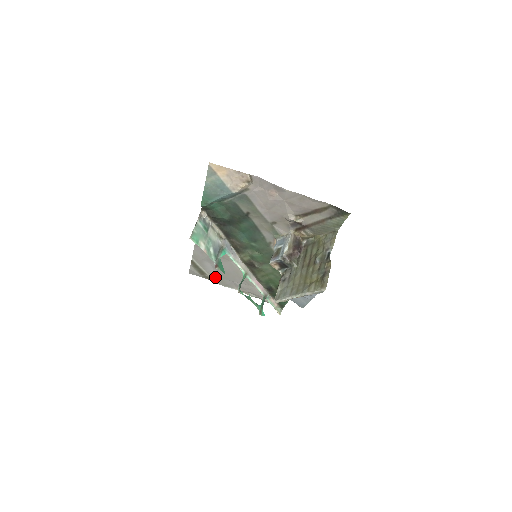
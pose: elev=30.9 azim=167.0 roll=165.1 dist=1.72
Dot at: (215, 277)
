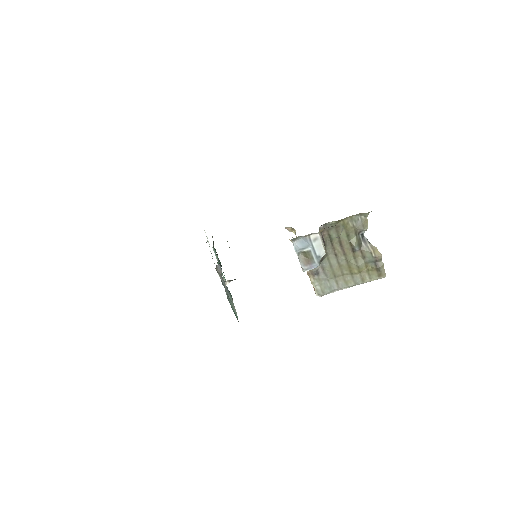
Dot at: occluded
